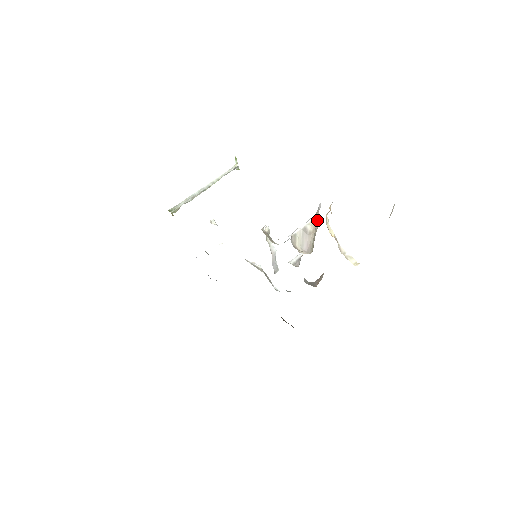
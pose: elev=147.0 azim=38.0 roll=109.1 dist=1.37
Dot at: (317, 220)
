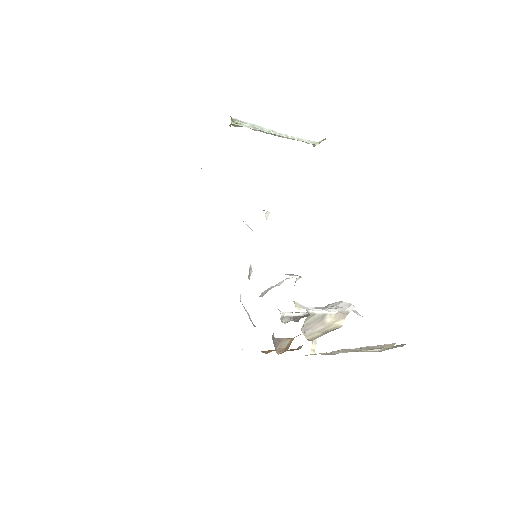
Dot at: (340, 321)
